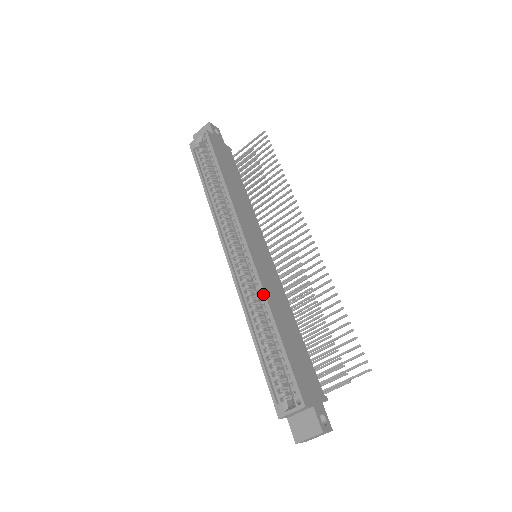
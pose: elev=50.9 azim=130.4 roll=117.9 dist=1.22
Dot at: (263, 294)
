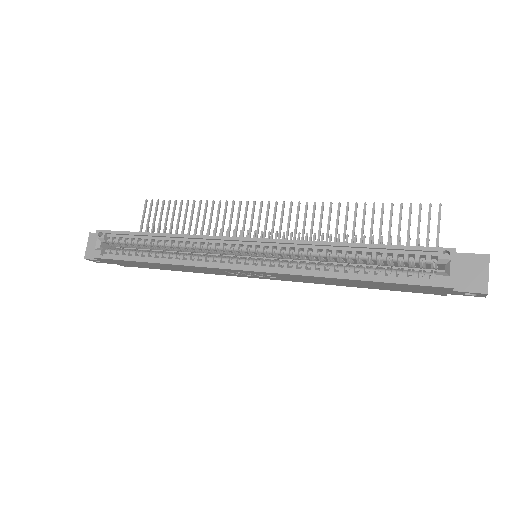
Dot at: (308, 243)
